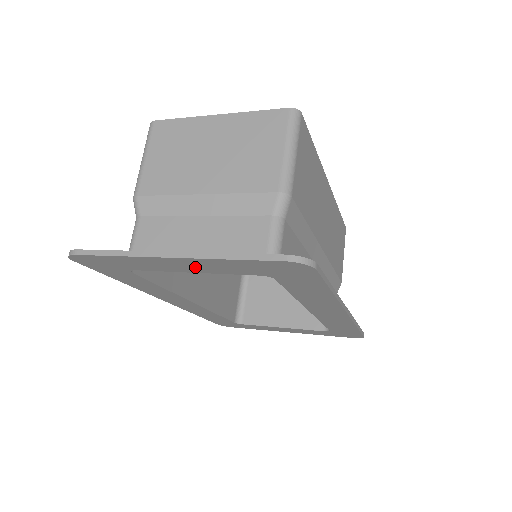
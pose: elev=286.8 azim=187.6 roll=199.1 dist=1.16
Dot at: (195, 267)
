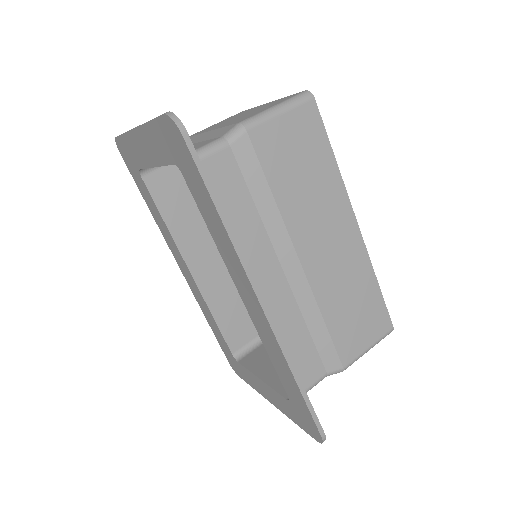
Dot at: (150, 151)
